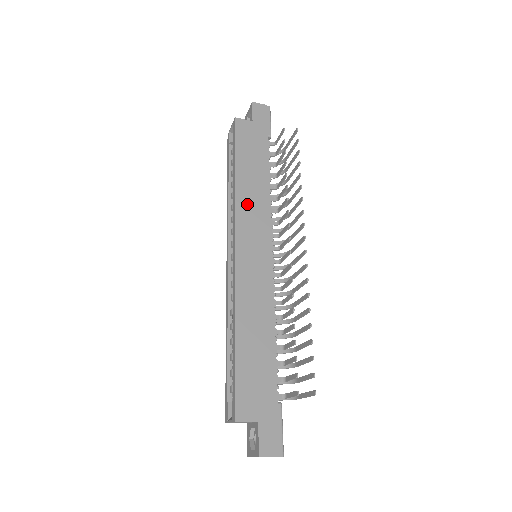
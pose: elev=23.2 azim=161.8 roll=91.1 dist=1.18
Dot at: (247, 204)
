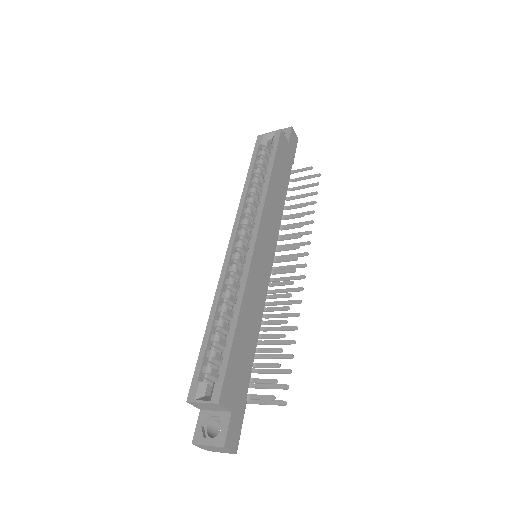
Dot at: (271, 208)
